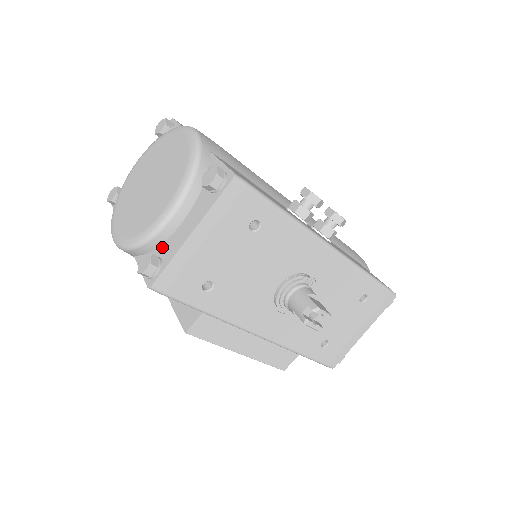
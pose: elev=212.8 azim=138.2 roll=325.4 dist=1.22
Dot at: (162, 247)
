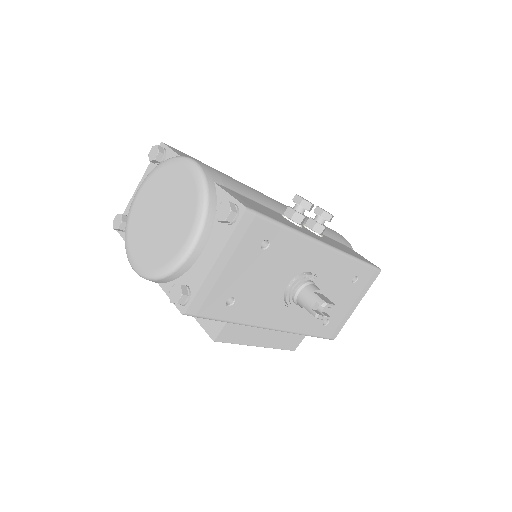
Dot at: (187, 276)
